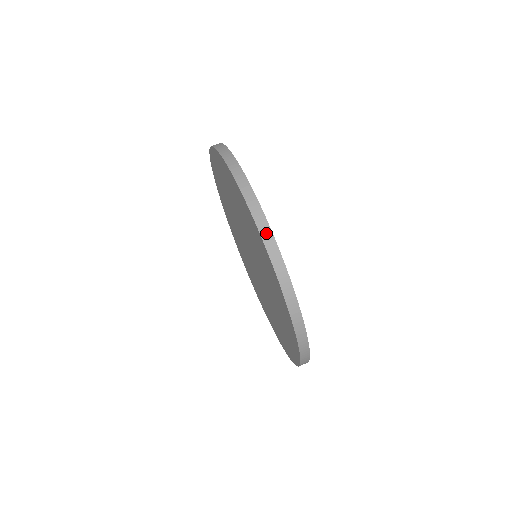
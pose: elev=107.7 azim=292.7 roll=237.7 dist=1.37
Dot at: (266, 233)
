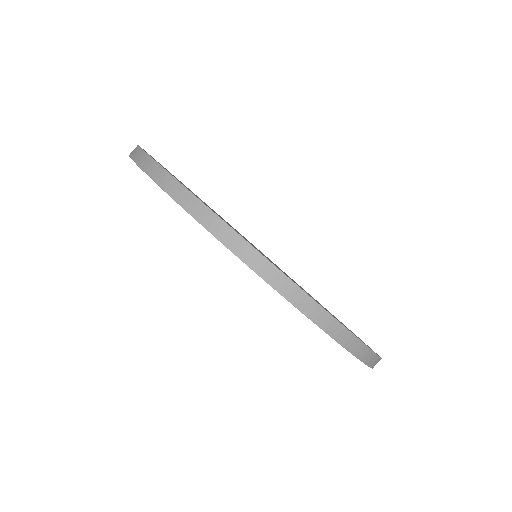
Dot at: (356, 347)
